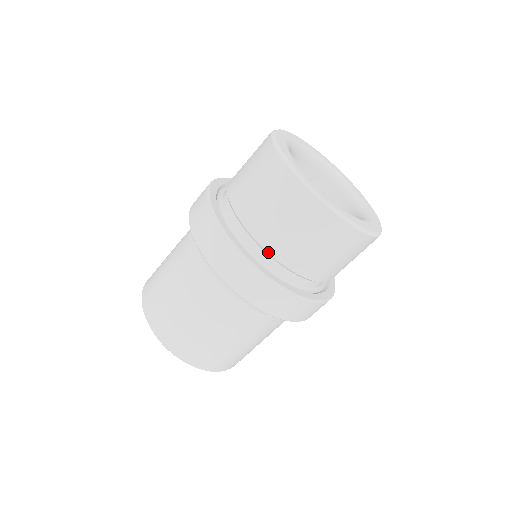
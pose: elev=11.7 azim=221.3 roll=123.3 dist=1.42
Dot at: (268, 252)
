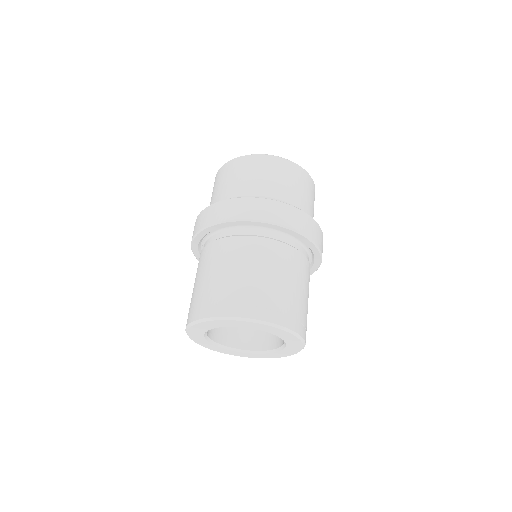
Dot at: (242, 196)
